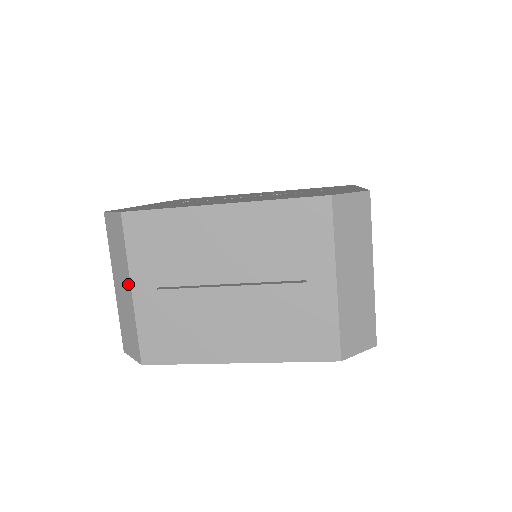
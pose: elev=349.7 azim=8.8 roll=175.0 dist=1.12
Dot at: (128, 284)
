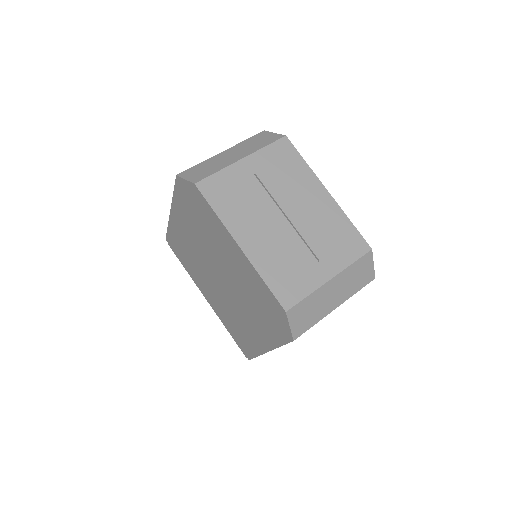
Dot at: (243, 155)
